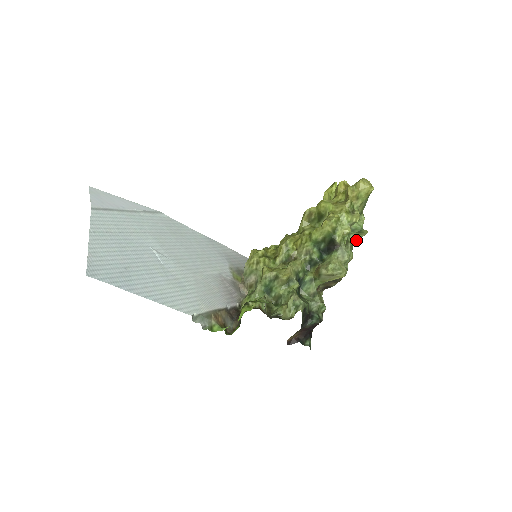
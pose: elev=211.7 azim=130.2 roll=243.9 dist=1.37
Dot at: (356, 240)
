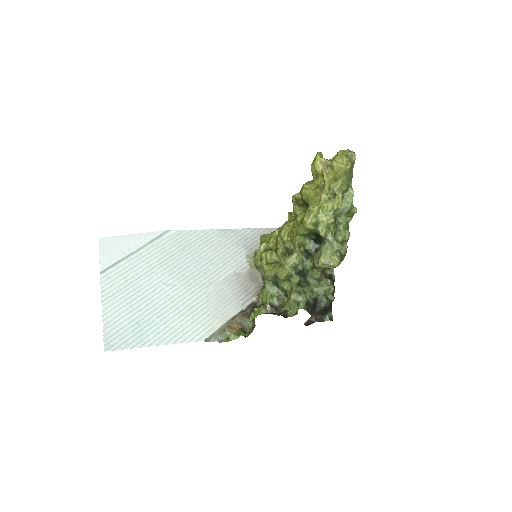
Dot at: (349, 218)
